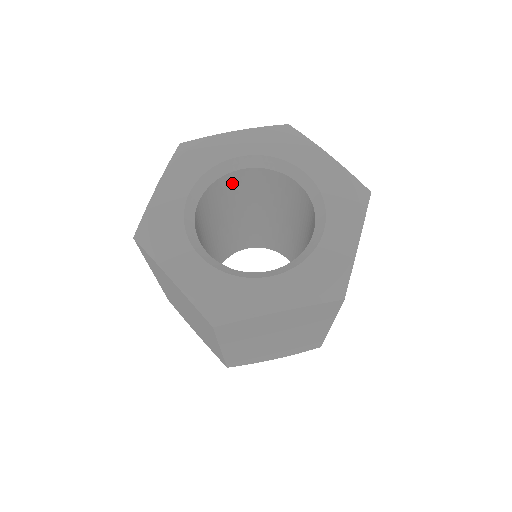
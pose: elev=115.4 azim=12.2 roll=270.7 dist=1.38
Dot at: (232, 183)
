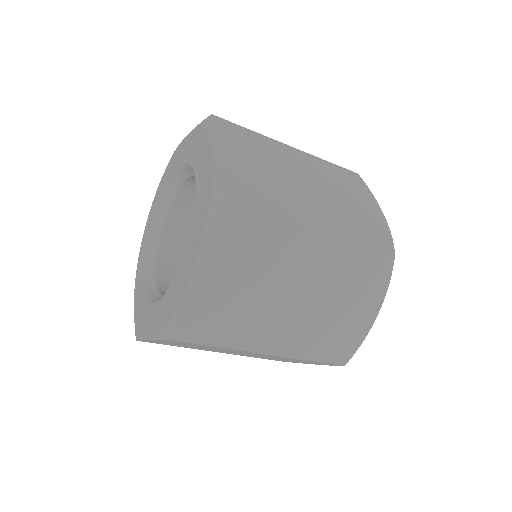
Dot at: occluded
